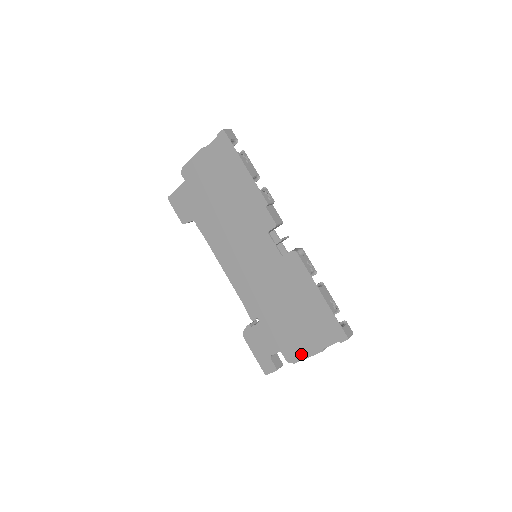
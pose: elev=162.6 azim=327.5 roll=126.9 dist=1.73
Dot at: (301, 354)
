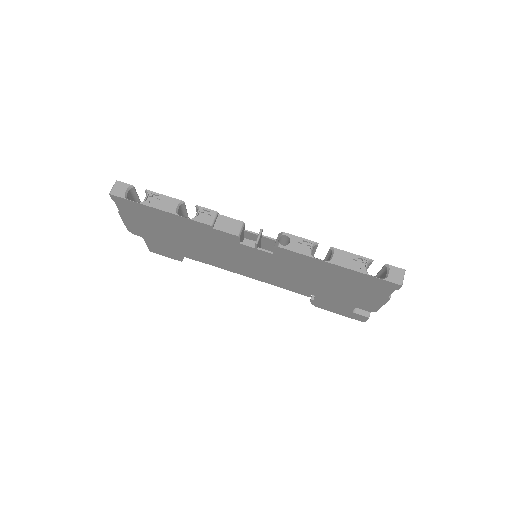
Dot at: (374, 305)
